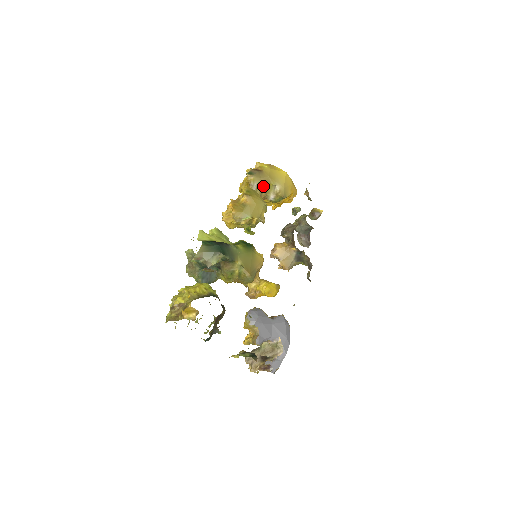
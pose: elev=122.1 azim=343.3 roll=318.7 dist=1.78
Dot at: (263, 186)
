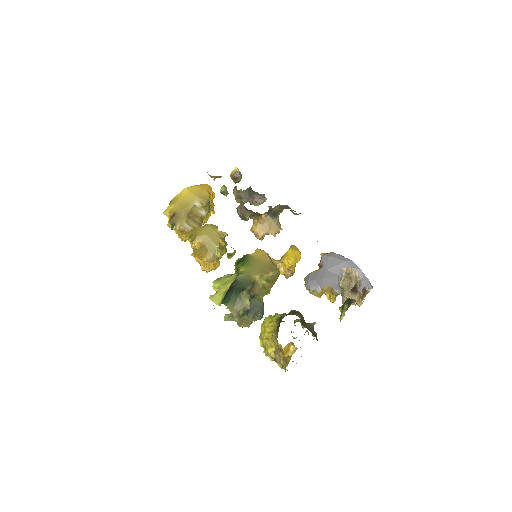
Dot at: (190, 218)
